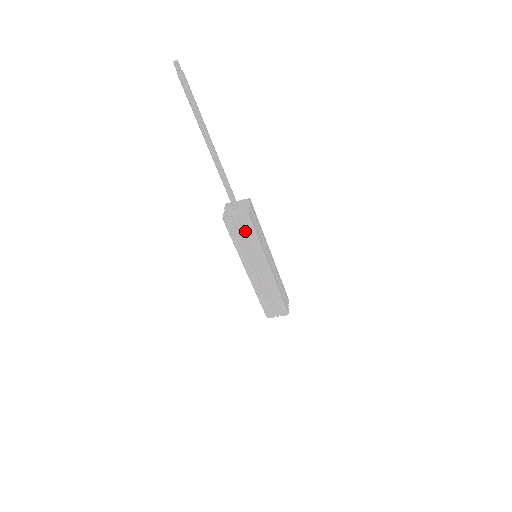
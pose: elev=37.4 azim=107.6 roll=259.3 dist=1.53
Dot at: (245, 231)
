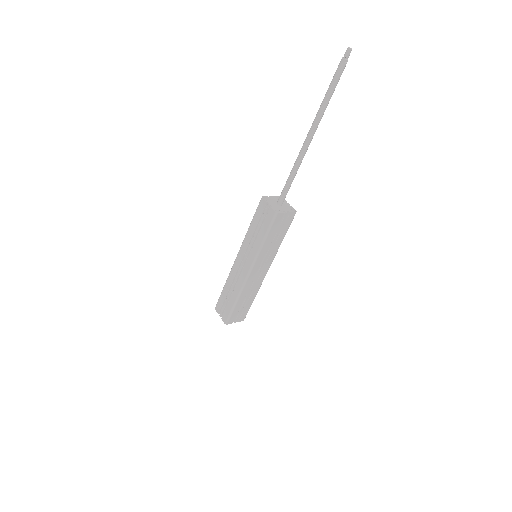
Dot at: (282, 228)
